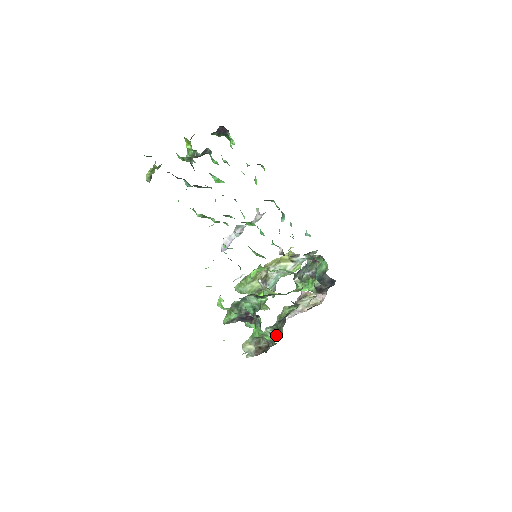
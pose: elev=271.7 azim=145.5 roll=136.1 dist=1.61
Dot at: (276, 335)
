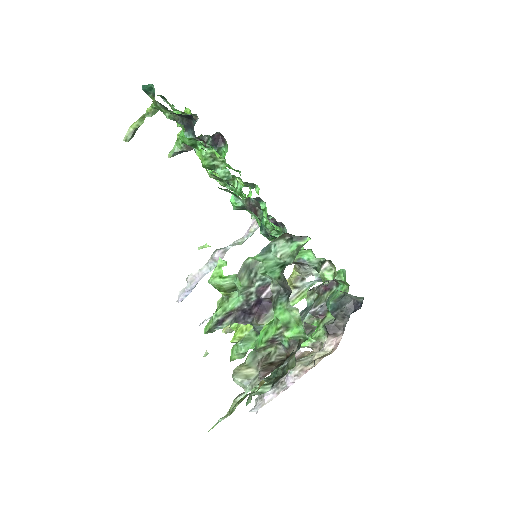
Dot at: (278, 379)
